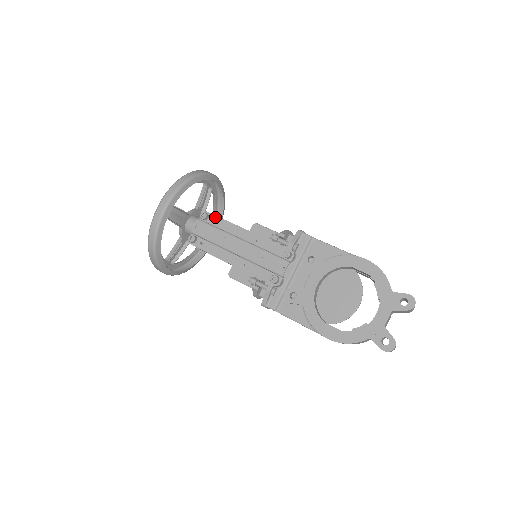
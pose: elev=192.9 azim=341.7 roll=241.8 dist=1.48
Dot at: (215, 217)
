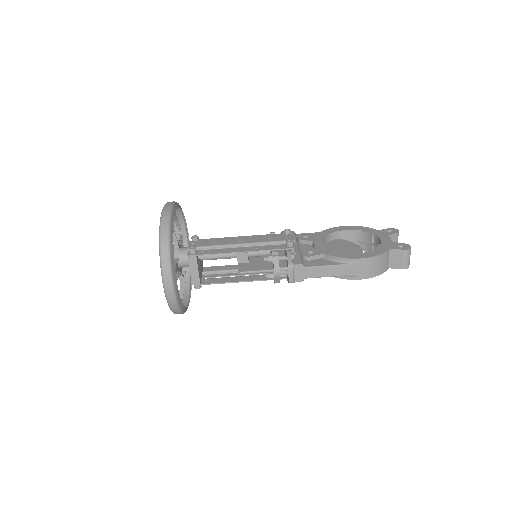
Dot at: (205, 239)
